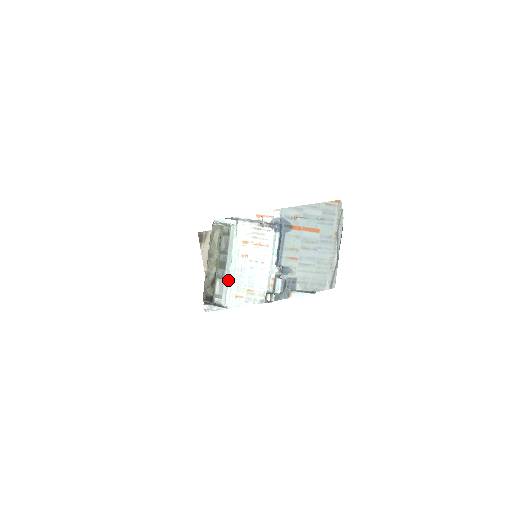
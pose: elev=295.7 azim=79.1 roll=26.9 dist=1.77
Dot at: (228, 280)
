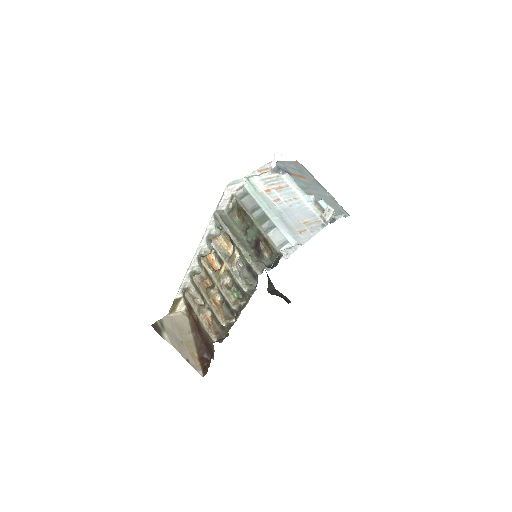
Dot at: (281, 224)
